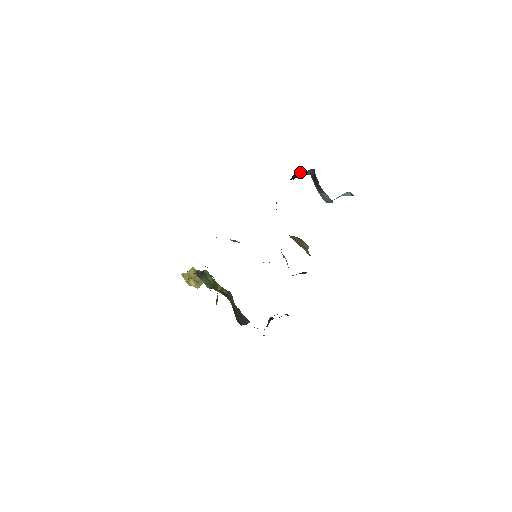
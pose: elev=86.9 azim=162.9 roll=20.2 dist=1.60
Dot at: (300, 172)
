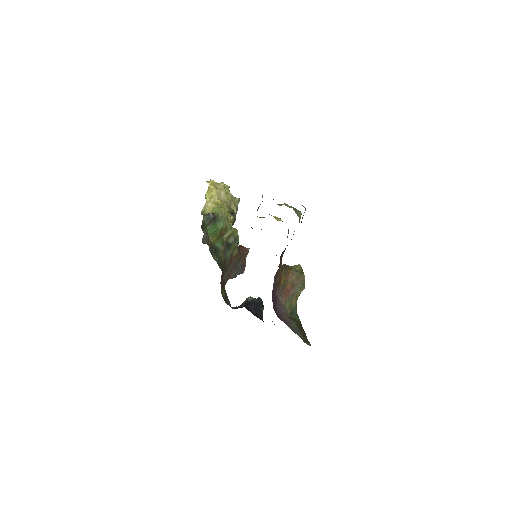
Dot at: occluded
